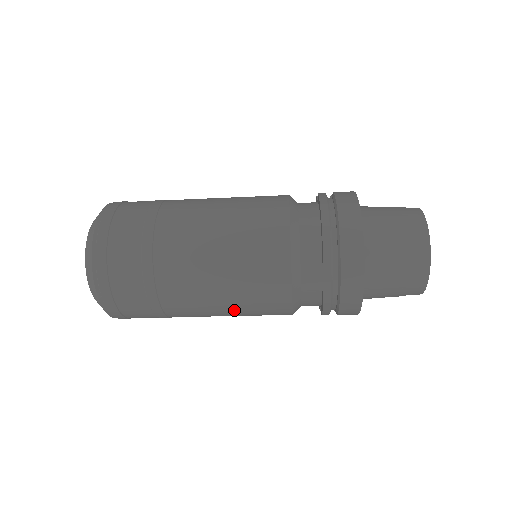
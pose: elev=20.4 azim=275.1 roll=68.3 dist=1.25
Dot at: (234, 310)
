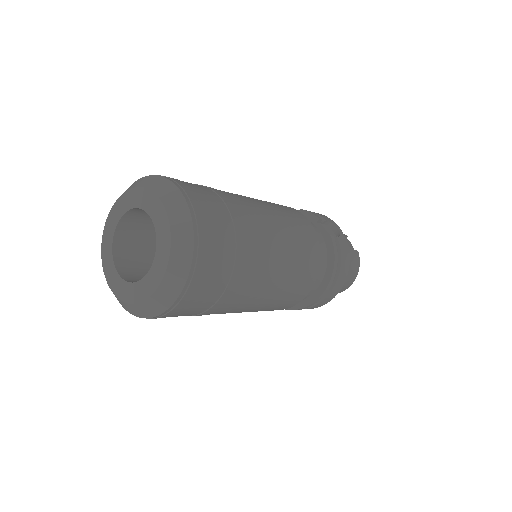
Dot at: occluded
